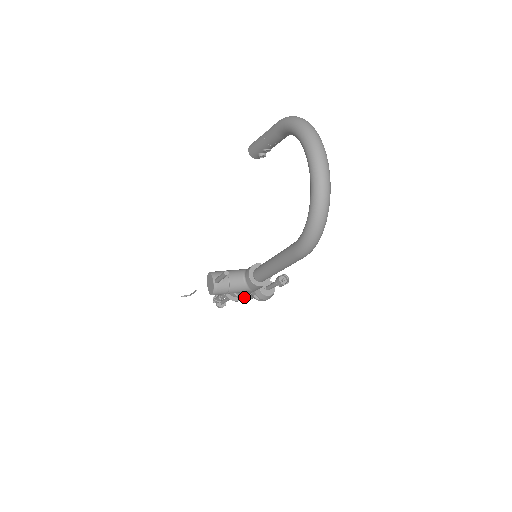
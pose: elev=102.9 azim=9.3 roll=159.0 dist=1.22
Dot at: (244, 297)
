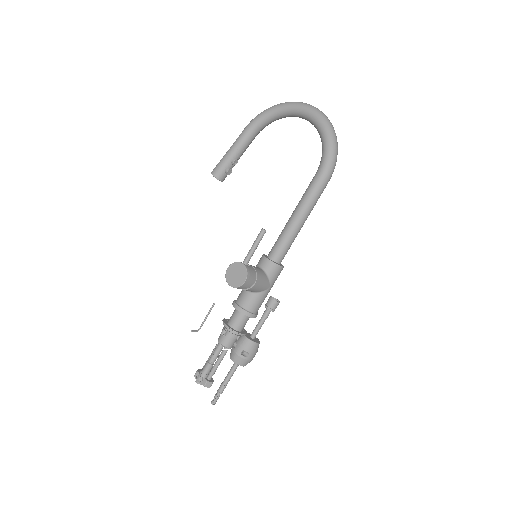
Dot at: (255, 314)
